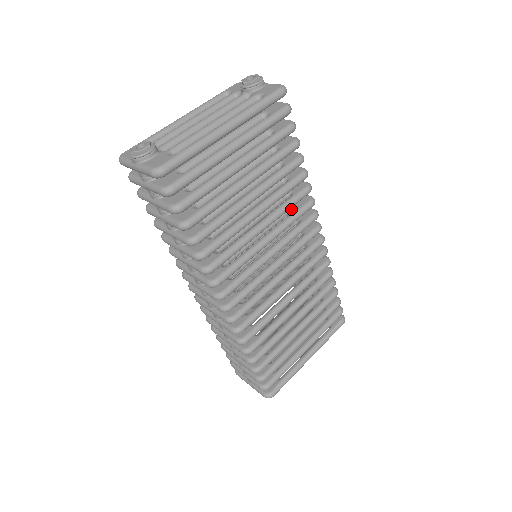
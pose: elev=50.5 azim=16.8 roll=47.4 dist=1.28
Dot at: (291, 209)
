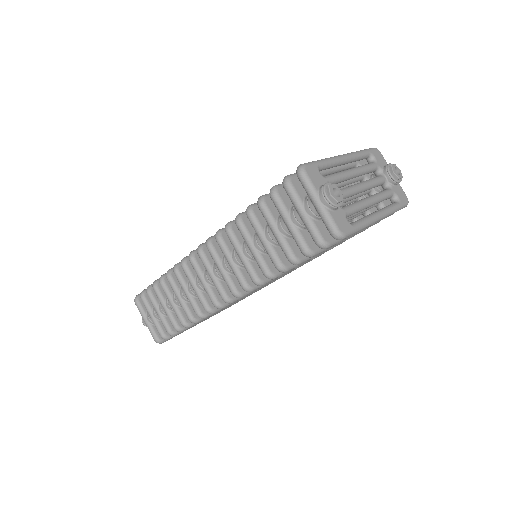
Dot at: occluded
